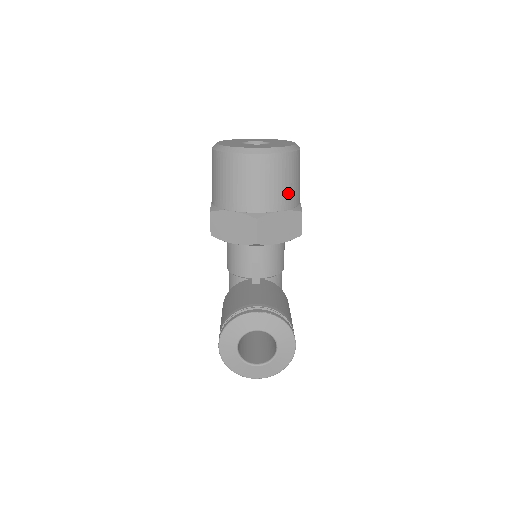
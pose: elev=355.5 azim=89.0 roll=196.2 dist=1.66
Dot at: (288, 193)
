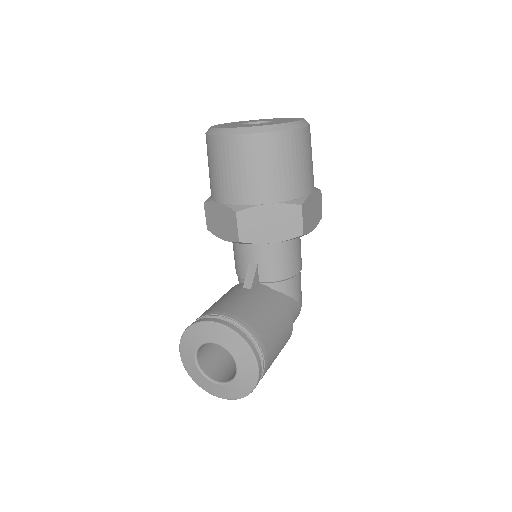
Dot at: (279, 182)
